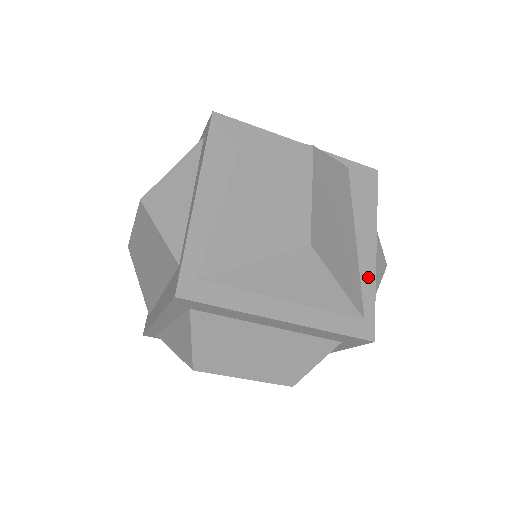
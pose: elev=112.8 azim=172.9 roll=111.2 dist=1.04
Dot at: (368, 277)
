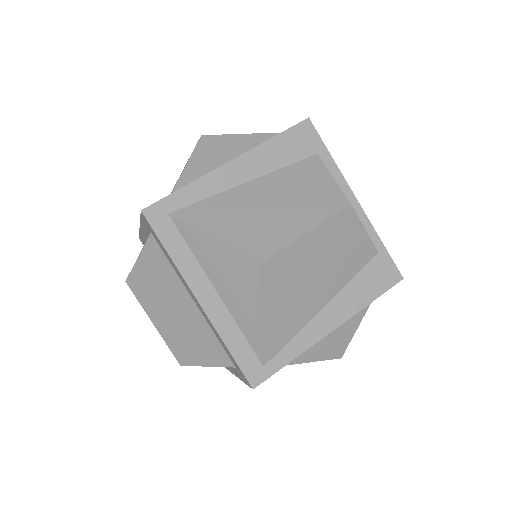
Dot at: (302, 342)
